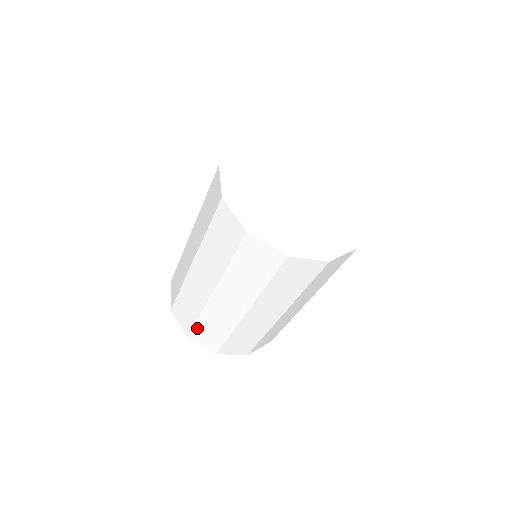
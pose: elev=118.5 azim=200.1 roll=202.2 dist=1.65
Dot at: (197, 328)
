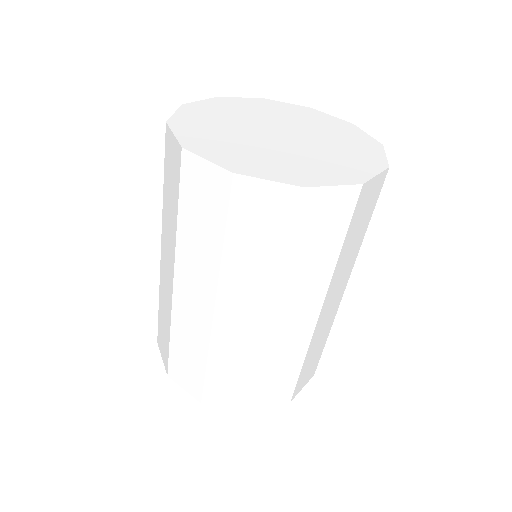
Dot at: (210, 381)
